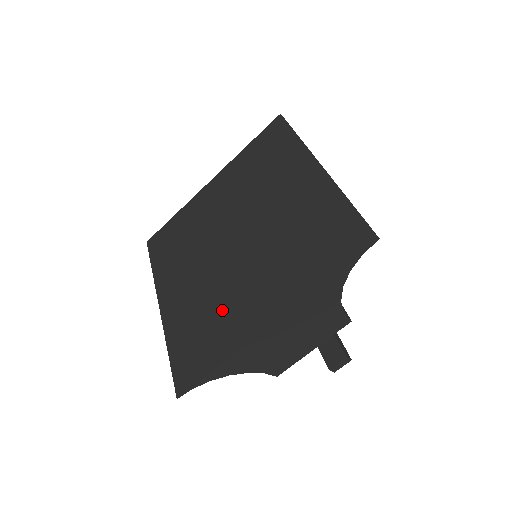
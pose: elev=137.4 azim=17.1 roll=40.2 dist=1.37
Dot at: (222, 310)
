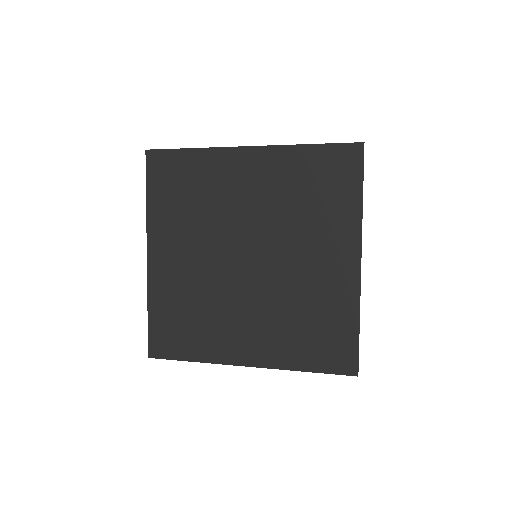
Dot at: (212, 318)
